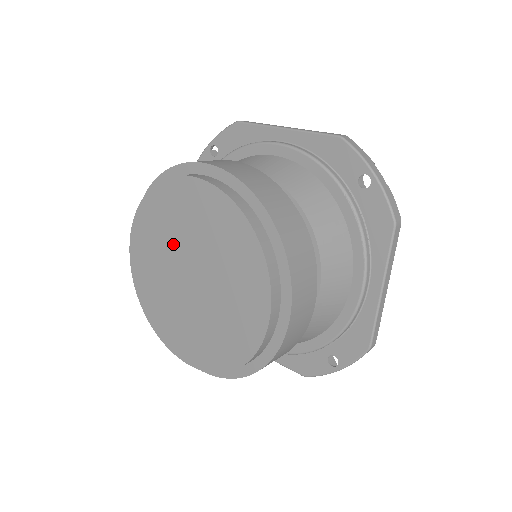
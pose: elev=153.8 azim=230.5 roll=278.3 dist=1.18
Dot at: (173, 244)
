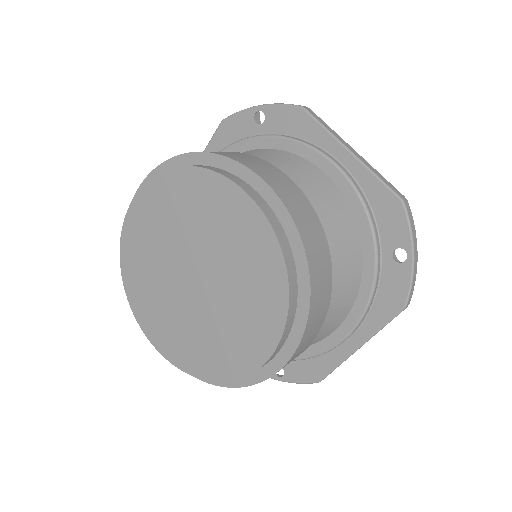
Dot at: (188, 236)
